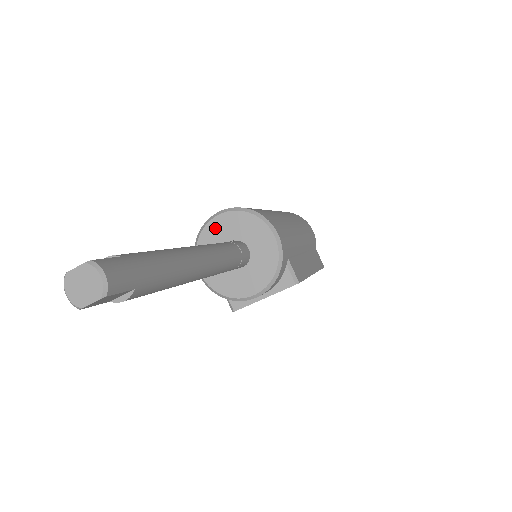
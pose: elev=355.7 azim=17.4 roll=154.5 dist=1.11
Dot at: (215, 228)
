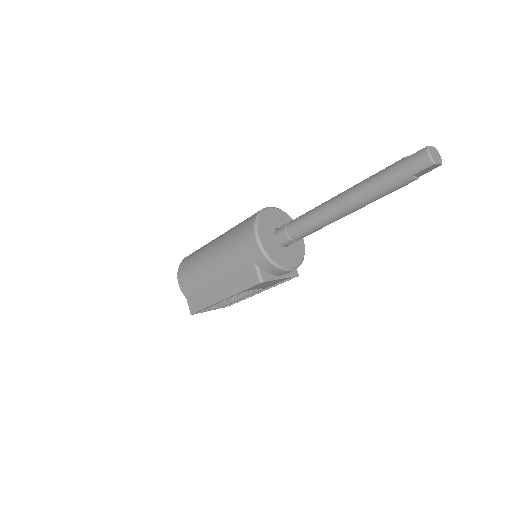
Dot at: (270, 215)
